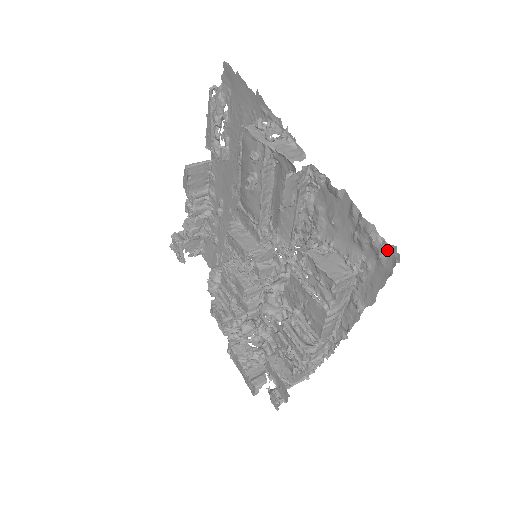
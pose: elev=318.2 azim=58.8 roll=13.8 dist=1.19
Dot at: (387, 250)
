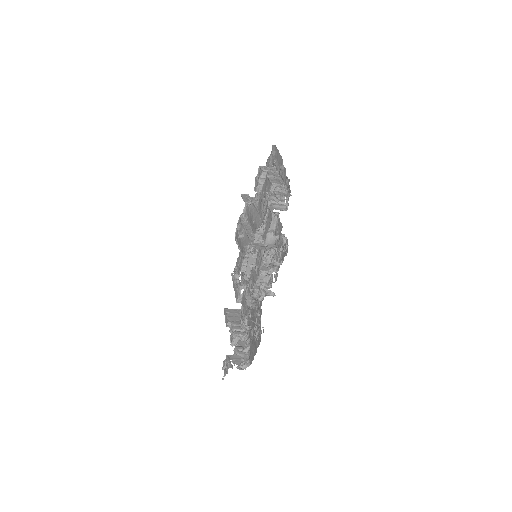
Dot at: (272, 150)
